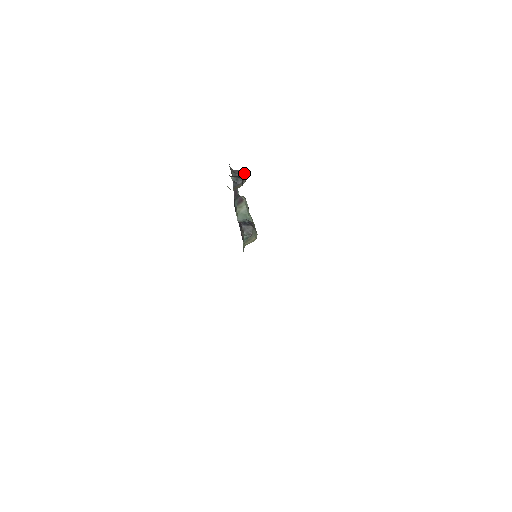
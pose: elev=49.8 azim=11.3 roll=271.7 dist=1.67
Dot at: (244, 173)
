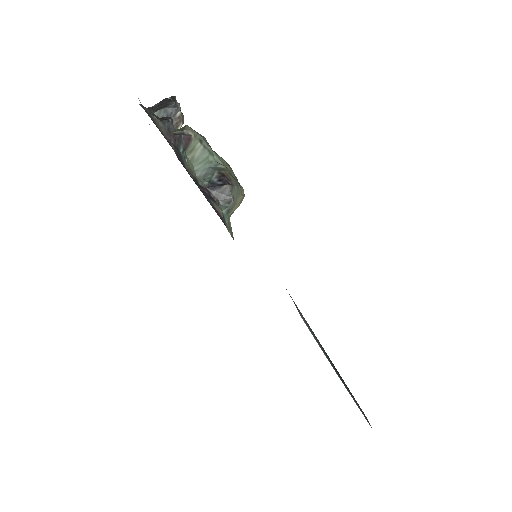
Dot at: occluded
